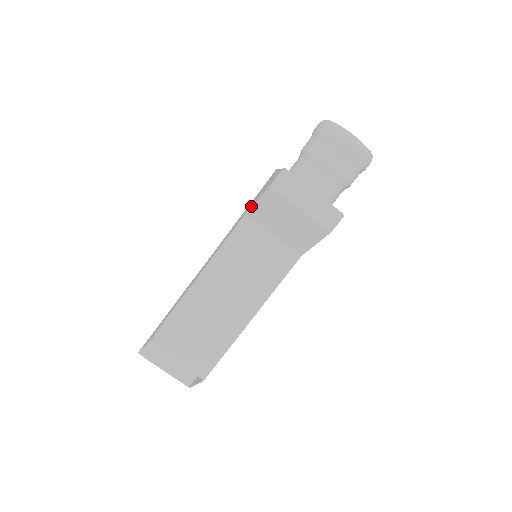
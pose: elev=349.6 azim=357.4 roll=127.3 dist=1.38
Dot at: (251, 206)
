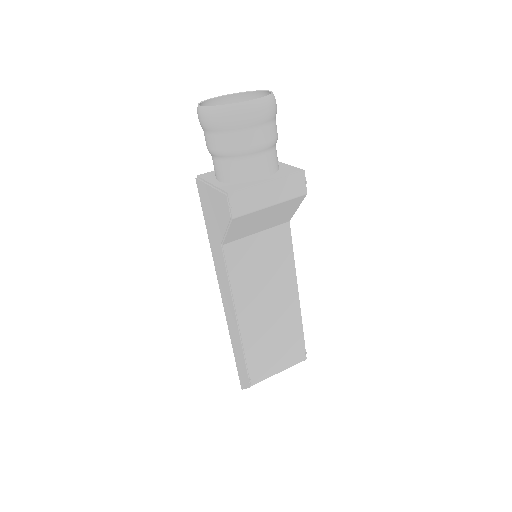
Dot at: (221, 237)
